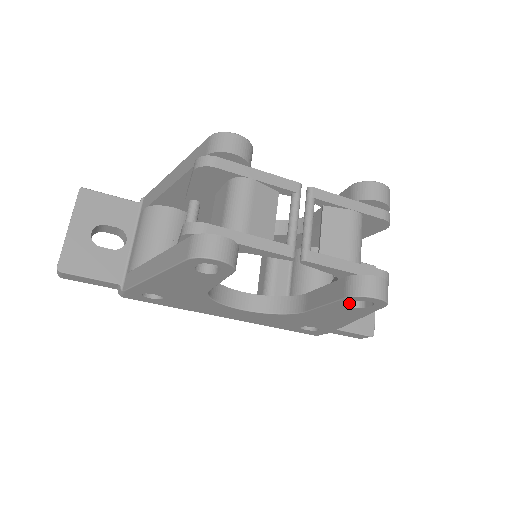
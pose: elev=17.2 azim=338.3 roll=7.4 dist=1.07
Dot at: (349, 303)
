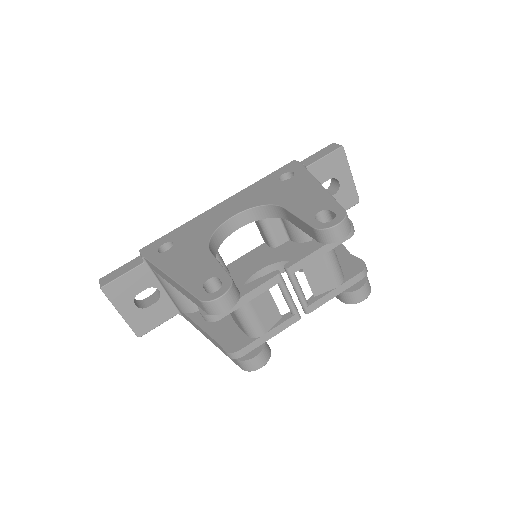
Dot at: occluded
